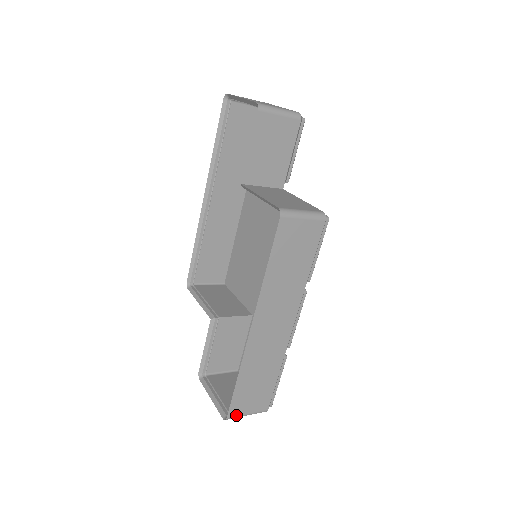
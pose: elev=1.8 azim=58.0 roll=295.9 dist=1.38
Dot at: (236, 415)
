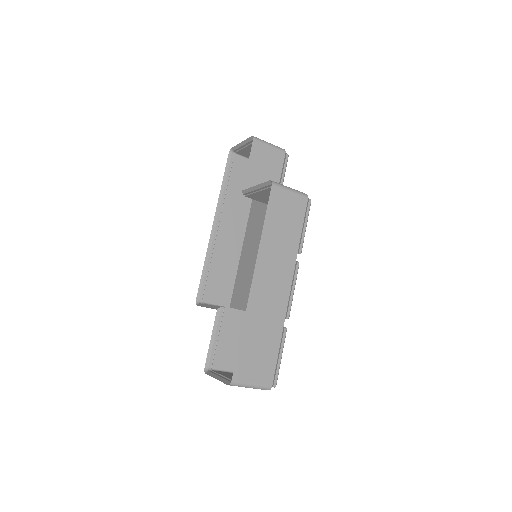
Dot at: (241, 380)
